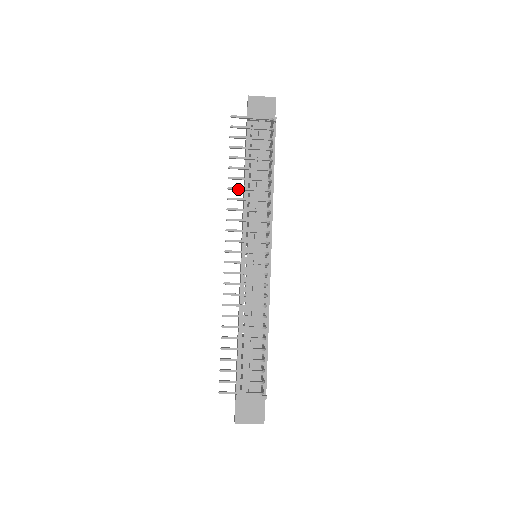
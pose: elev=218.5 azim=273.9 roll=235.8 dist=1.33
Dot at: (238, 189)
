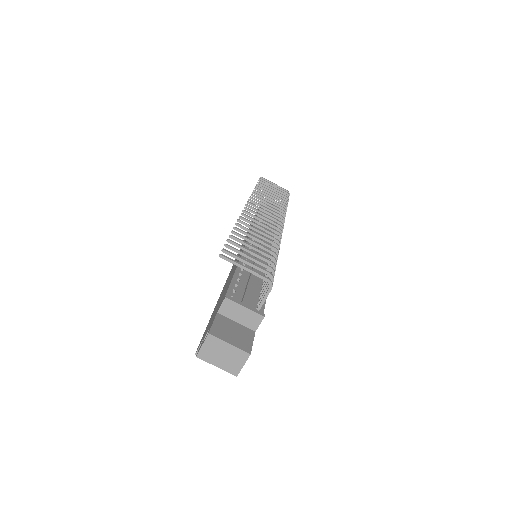
Dot at: (262, 194)
